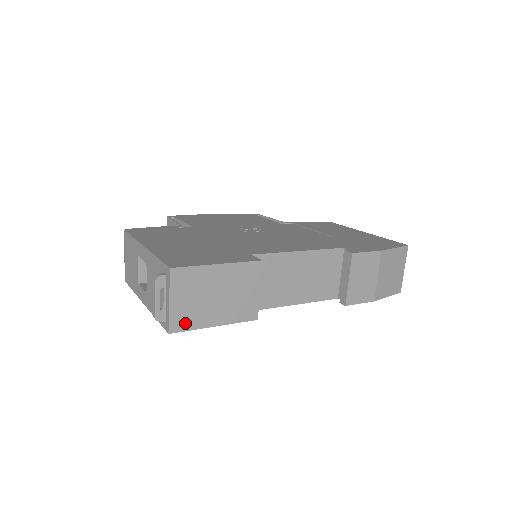
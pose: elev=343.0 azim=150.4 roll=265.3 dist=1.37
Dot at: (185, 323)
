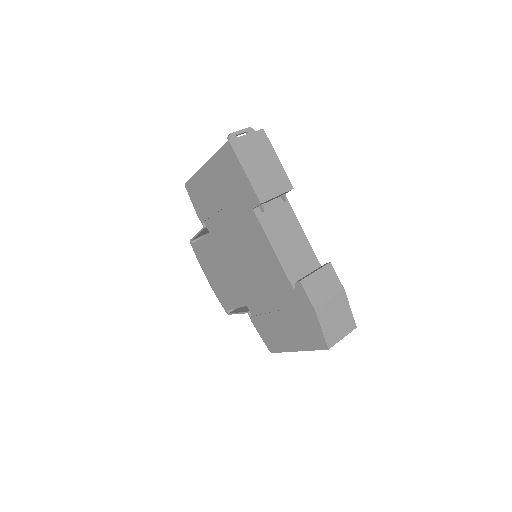
Dot at: (239, 149)
